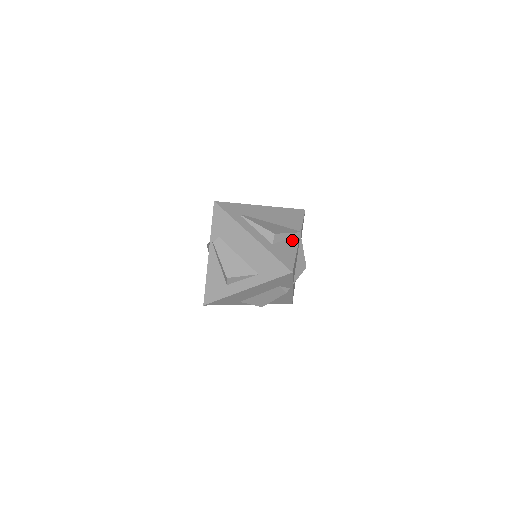
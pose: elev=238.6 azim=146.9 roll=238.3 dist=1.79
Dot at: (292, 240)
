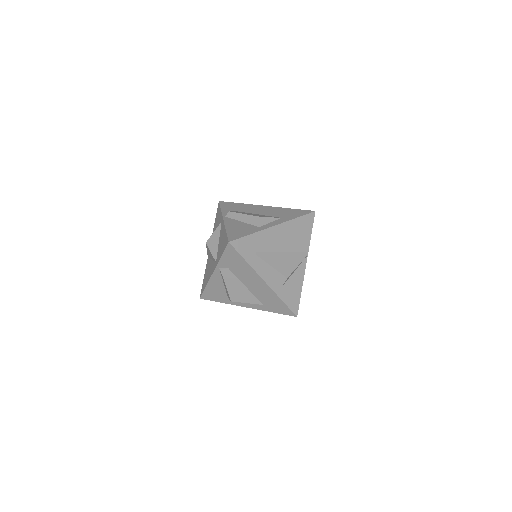
Dot at: (300, 270)
